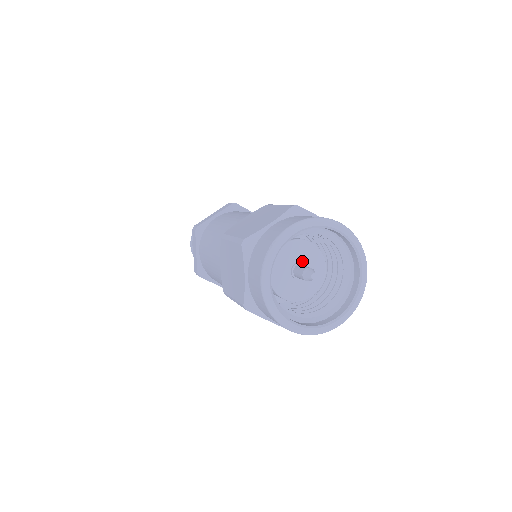
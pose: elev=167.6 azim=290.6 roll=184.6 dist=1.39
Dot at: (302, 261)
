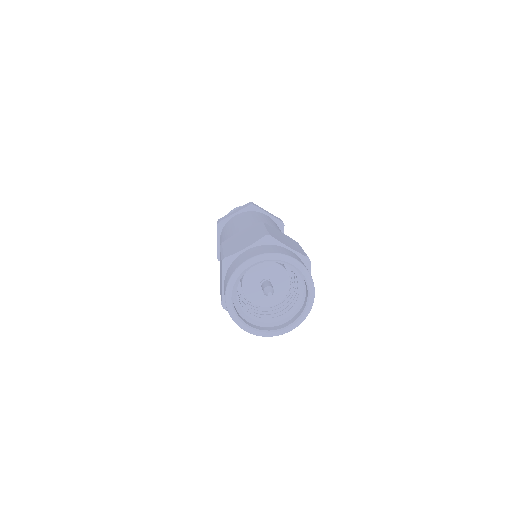
Dot at: (270, 278)
